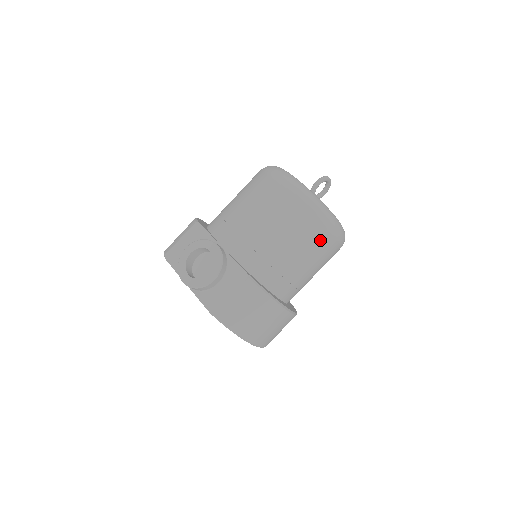
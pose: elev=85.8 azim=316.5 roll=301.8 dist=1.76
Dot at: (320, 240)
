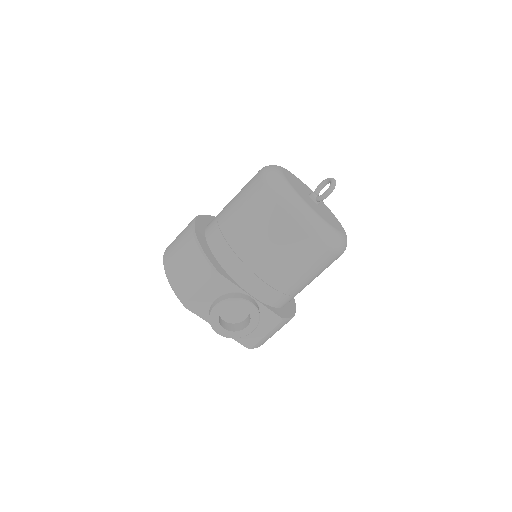
Dot at: occluded
